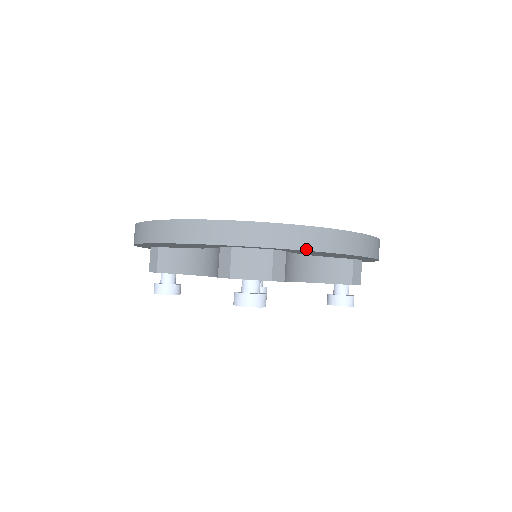
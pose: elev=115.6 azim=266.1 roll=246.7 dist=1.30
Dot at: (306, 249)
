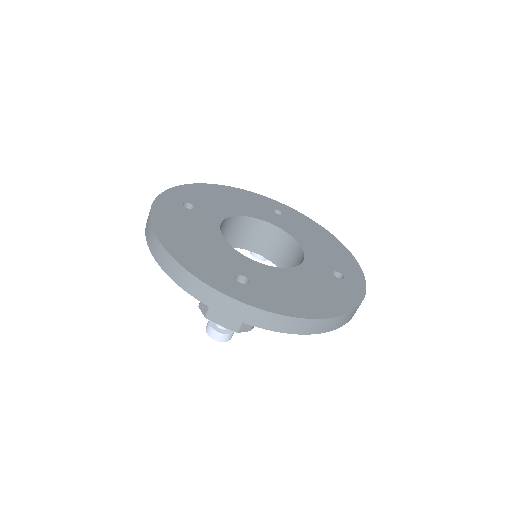
Dot at: (271, 329)
